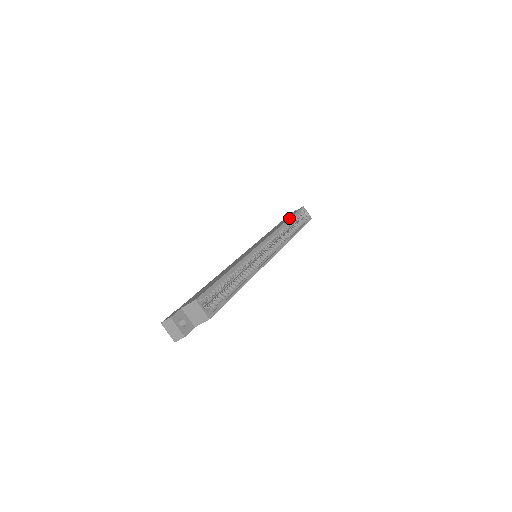
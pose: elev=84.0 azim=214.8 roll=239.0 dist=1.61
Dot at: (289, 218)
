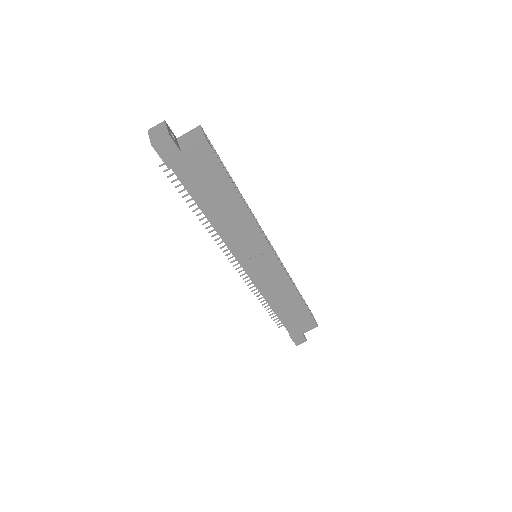
Dot at: occluded
